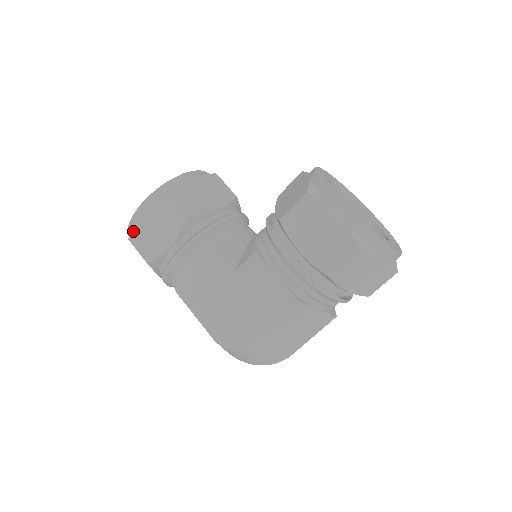
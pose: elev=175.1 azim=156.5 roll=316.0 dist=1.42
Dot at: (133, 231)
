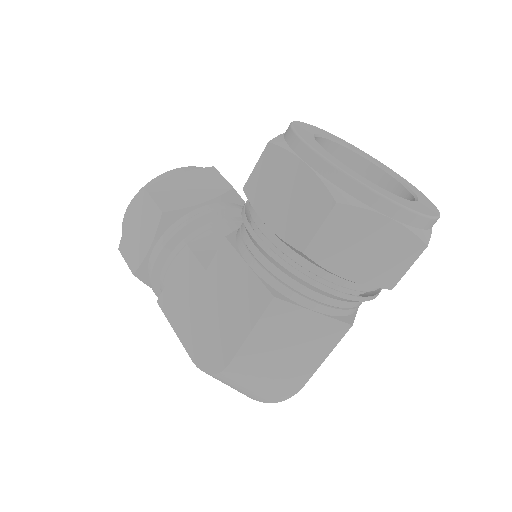
Dot at: (121, 239)
